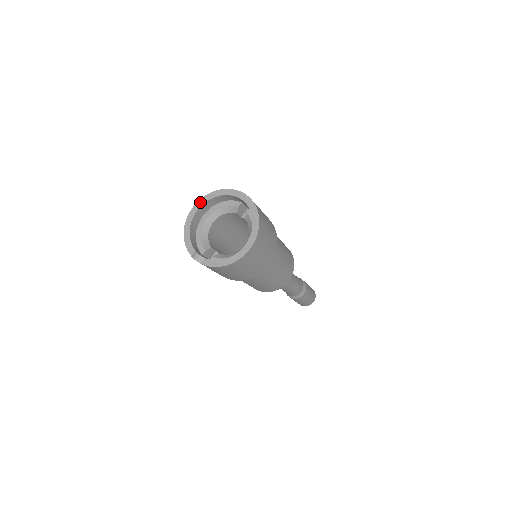
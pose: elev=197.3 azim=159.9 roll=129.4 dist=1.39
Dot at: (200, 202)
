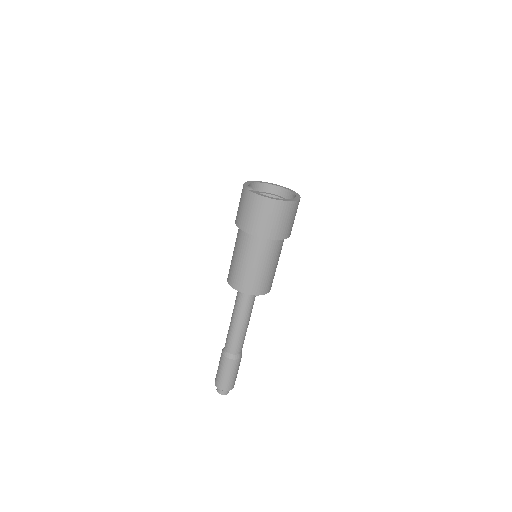
Dot at: (265, 182)
